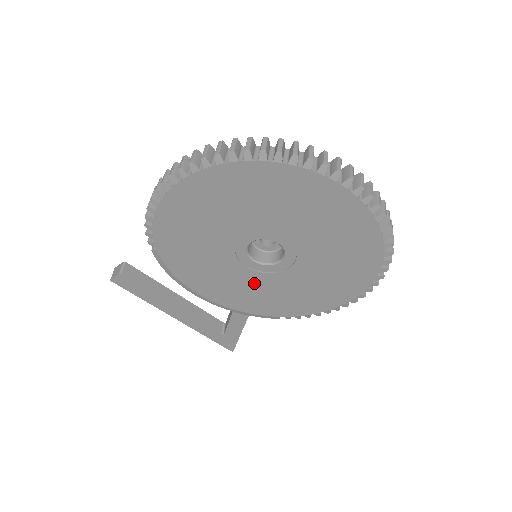
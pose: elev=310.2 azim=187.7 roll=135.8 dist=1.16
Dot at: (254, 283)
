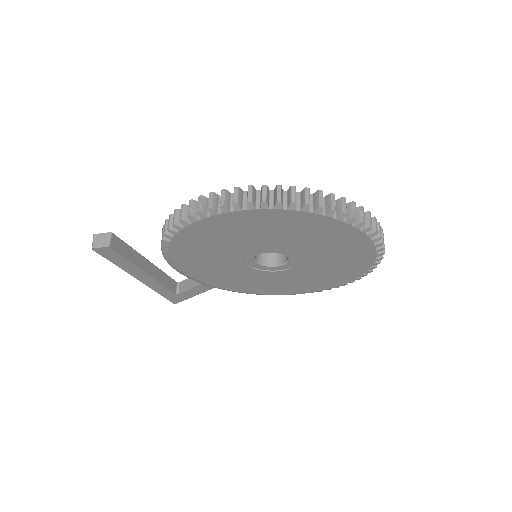
Dot at: (242, 273)
